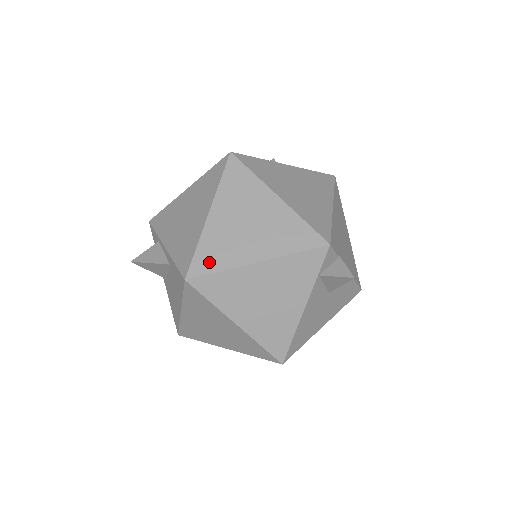
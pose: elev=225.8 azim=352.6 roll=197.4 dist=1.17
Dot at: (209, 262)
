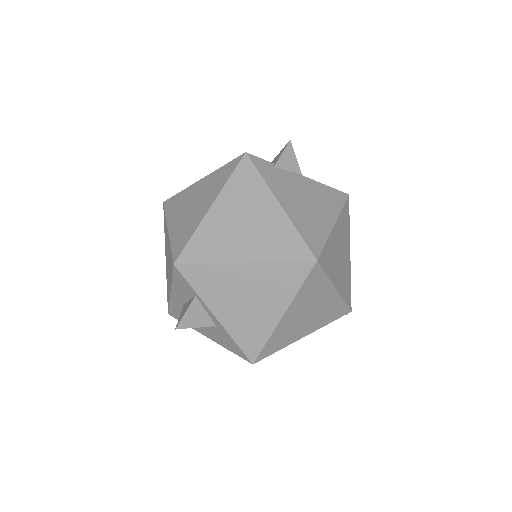
Dot at: (273, 348)
